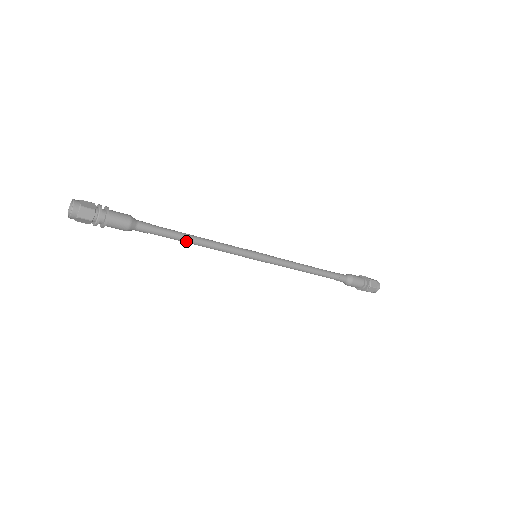
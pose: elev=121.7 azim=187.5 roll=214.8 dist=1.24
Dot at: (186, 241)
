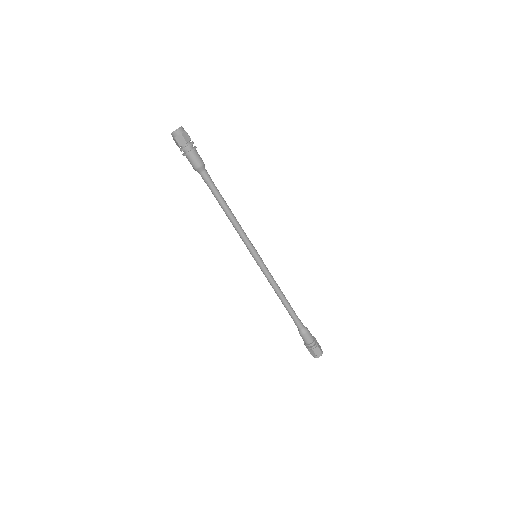
Dot at: (224, 205)
